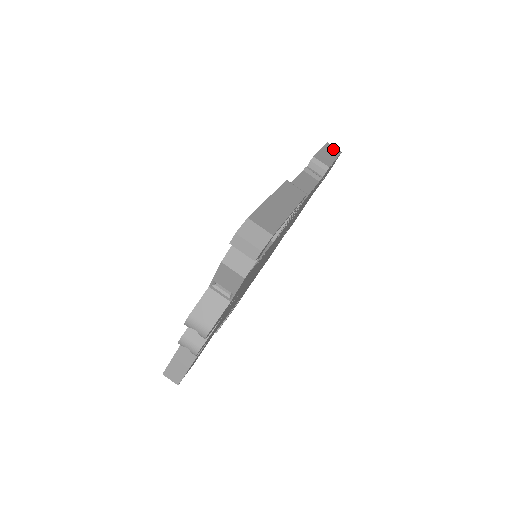
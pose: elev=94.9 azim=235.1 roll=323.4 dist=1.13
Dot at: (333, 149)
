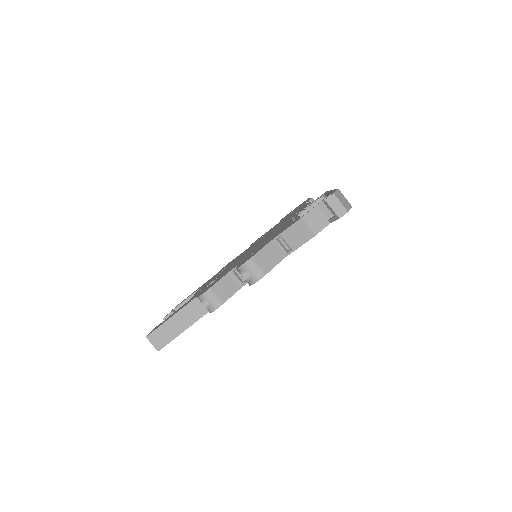
Dot at: occluded
